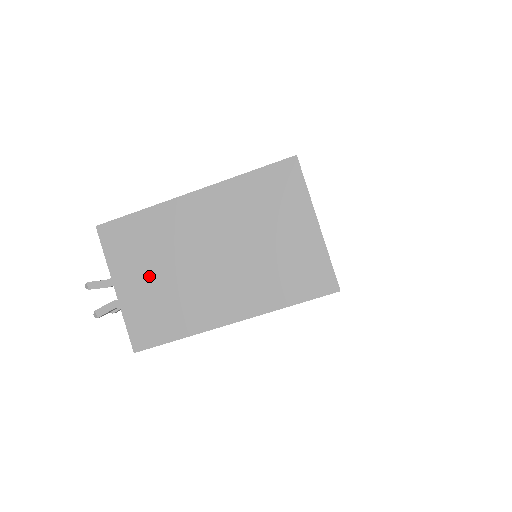
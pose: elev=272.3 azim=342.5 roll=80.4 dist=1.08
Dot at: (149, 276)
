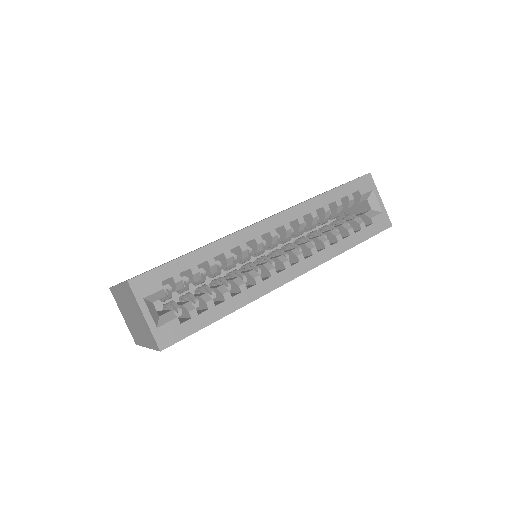
Dot at: (125, 316)
